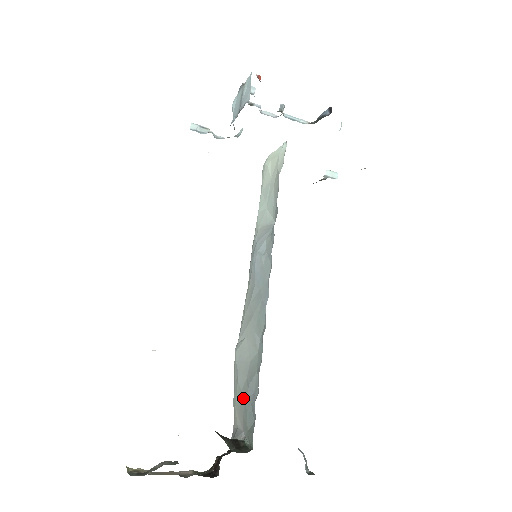
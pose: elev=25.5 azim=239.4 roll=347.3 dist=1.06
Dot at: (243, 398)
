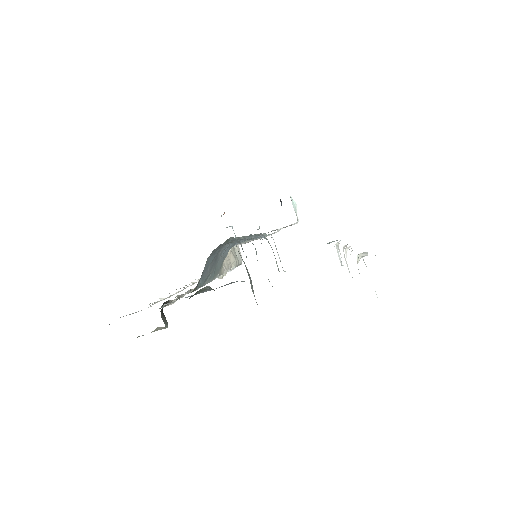
Dot at: occluded
